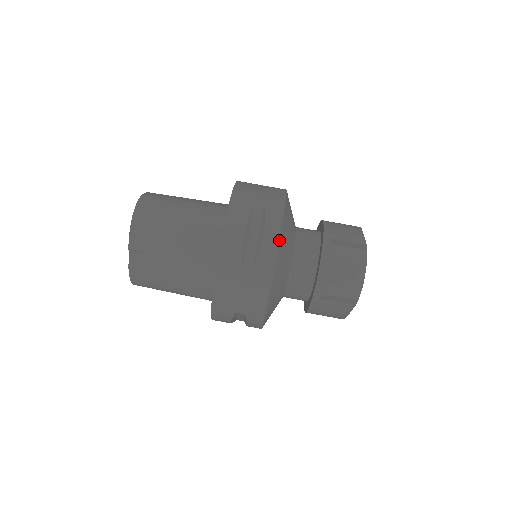
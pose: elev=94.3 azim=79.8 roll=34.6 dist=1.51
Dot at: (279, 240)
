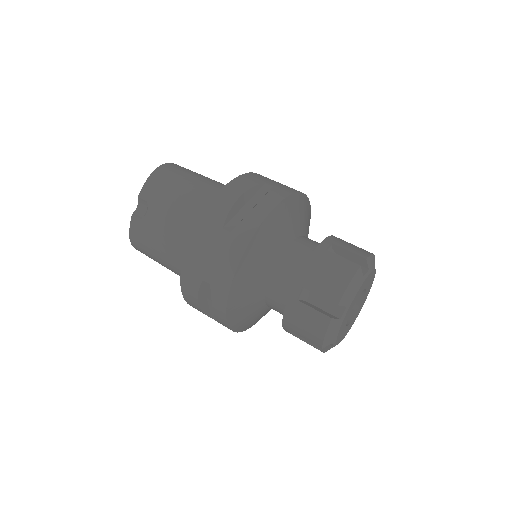
Dot at: (270, 212)
